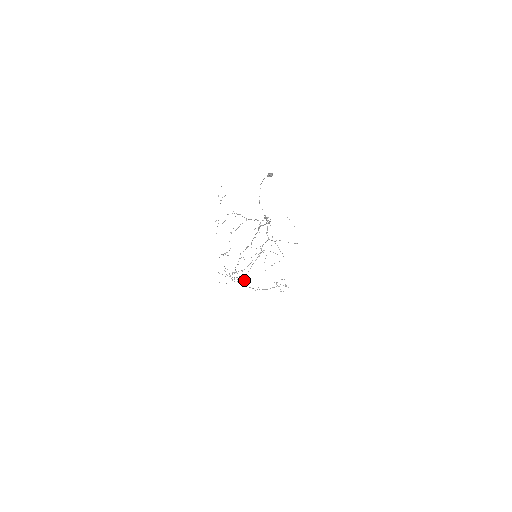
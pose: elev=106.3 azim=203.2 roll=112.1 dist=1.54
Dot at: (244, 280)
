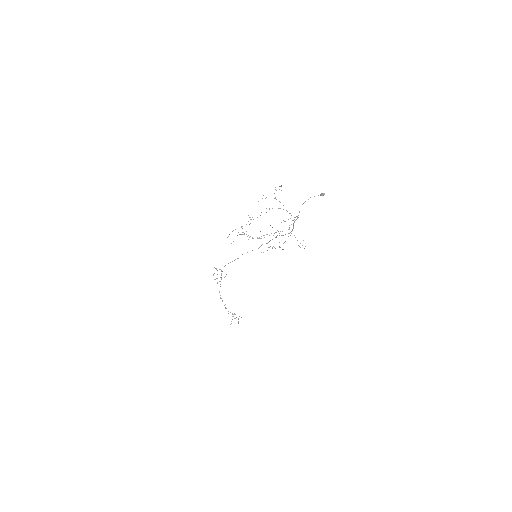
Dot at: occluded
